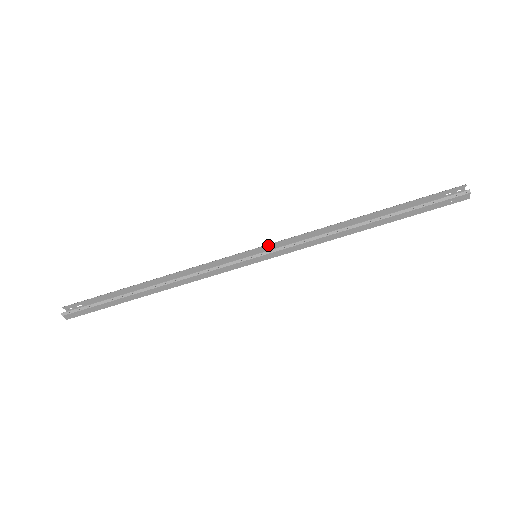
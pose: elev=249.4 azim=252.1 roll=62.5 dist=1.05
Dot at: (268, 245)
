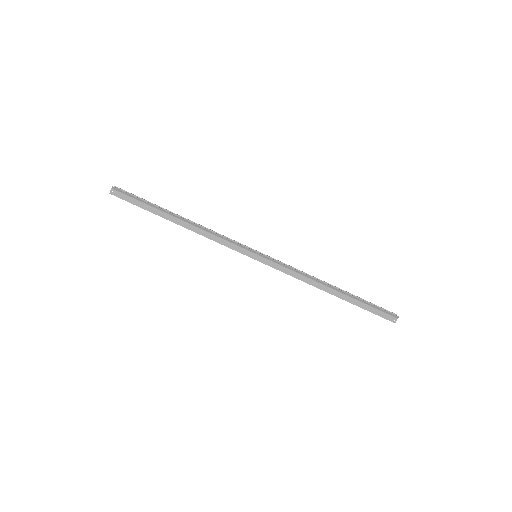
Dot at: (268, 256)
